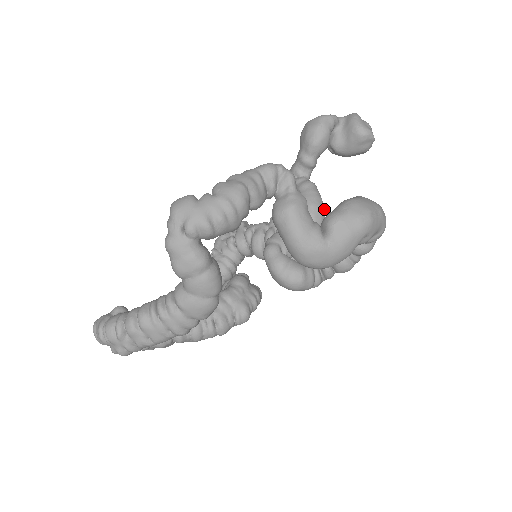
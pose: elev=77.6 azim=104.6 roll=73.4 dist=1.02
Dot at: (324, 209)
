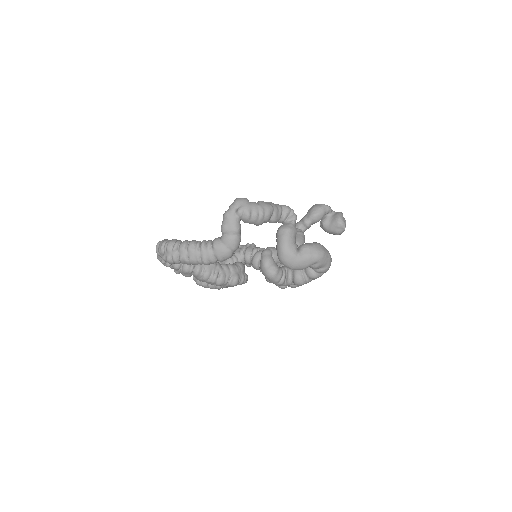
Dot at: occluded
